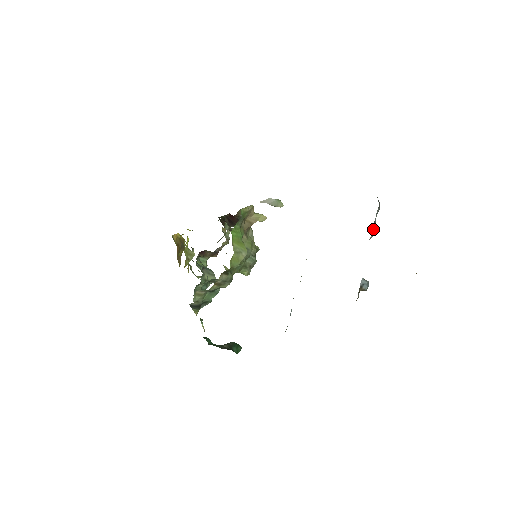
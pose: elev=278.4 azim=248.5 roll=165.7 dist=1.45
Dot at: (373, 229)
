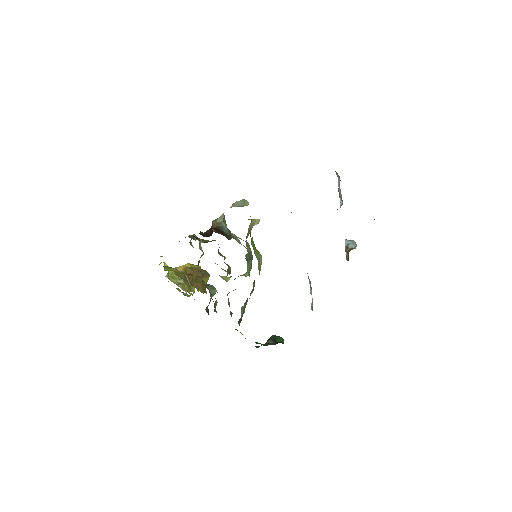
Dot at: (340, 198)
